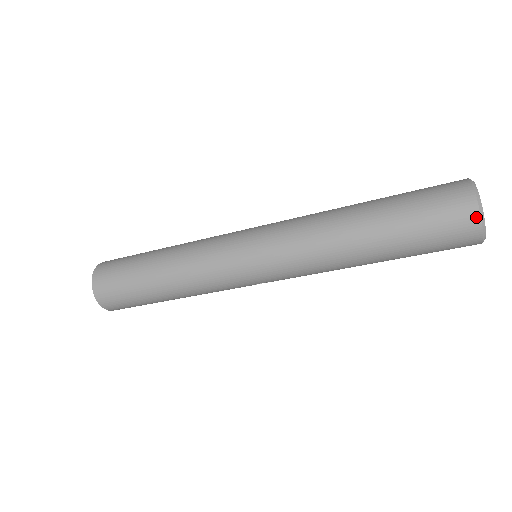
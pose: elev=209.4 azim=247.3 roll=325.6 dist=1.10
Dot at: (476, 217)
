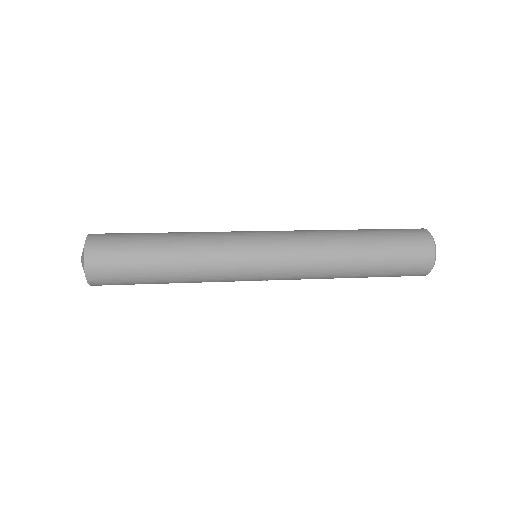
Dot at: (432, 258)
